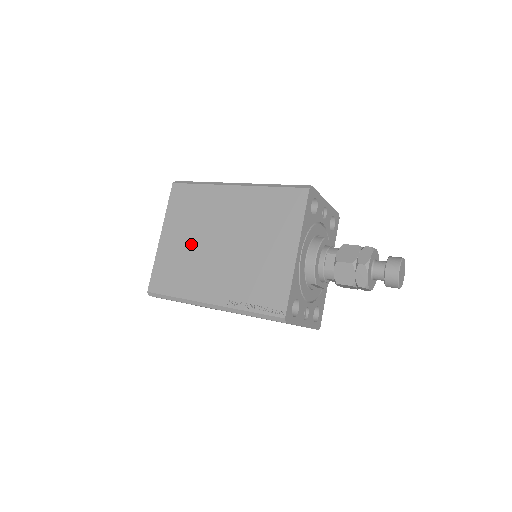
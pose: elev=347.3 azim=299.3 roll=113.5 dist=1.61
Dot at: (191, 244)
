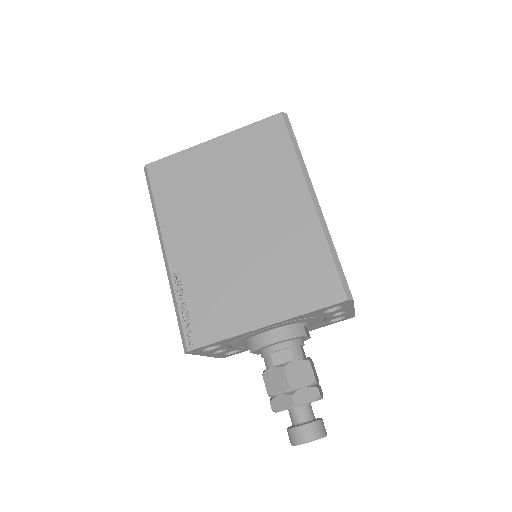
Dot at: (220, 185)
